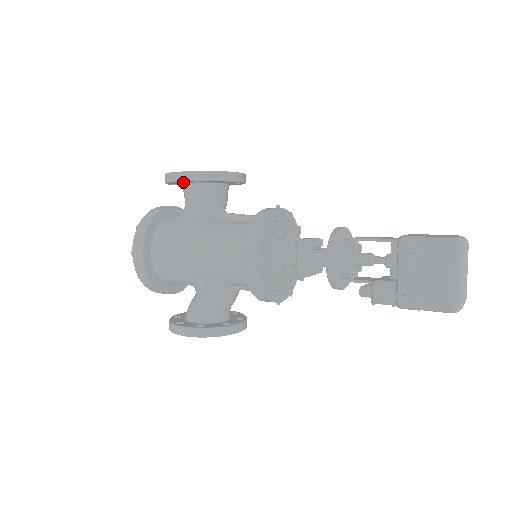
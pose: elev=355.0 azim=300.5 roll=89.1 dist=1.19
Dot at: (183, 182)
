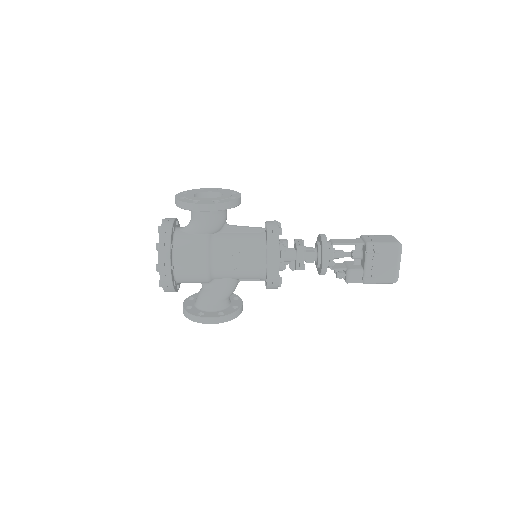
Dot at: occluded
